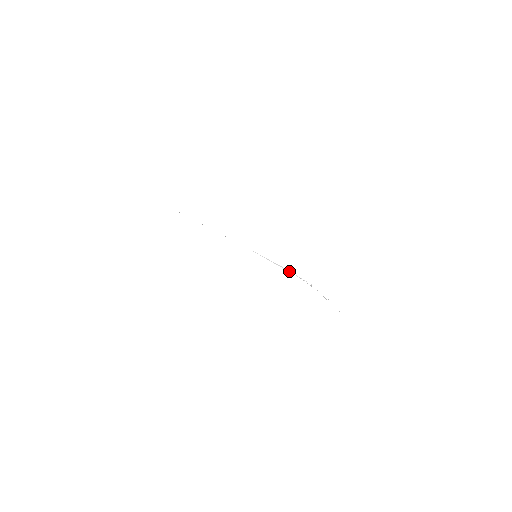
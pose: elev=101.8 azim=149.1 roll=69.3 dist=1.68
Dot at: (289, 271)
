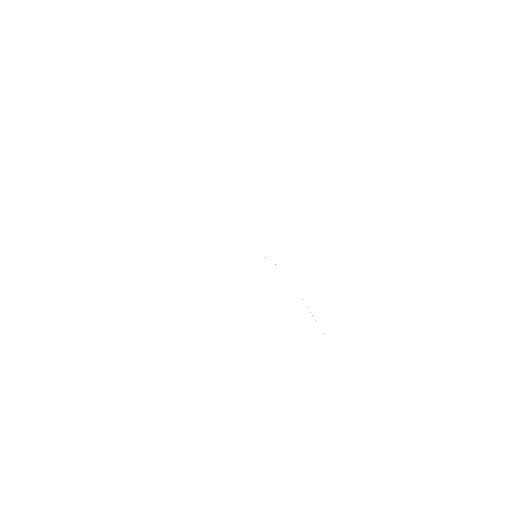
Dot at: (275, 264)
